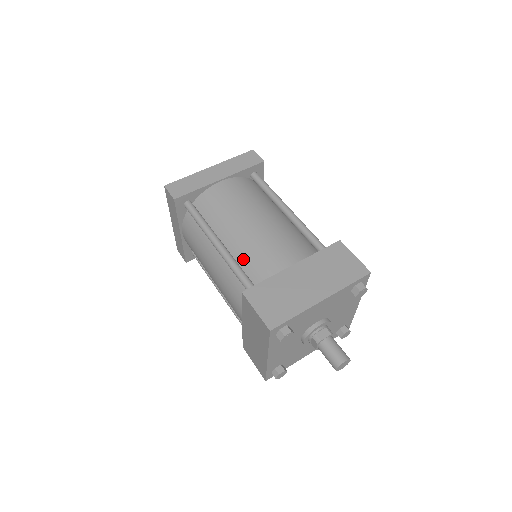
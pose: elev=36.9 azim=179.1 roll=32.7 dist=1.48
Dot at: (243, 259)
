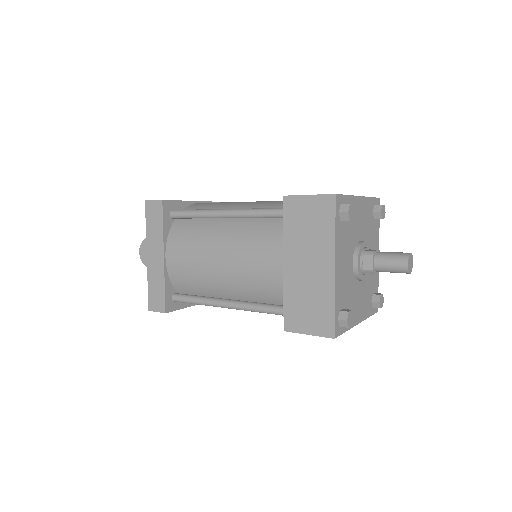
Dot at: occluded
